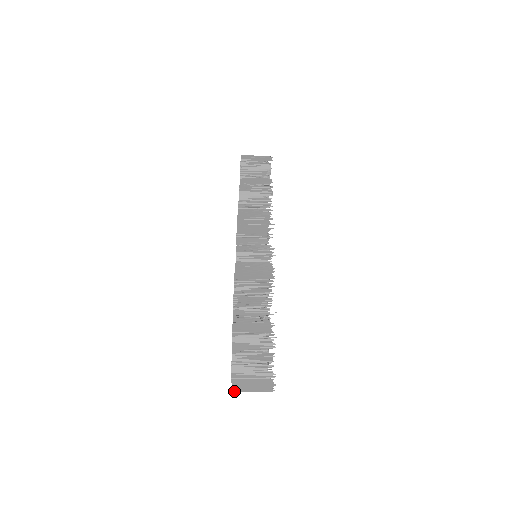
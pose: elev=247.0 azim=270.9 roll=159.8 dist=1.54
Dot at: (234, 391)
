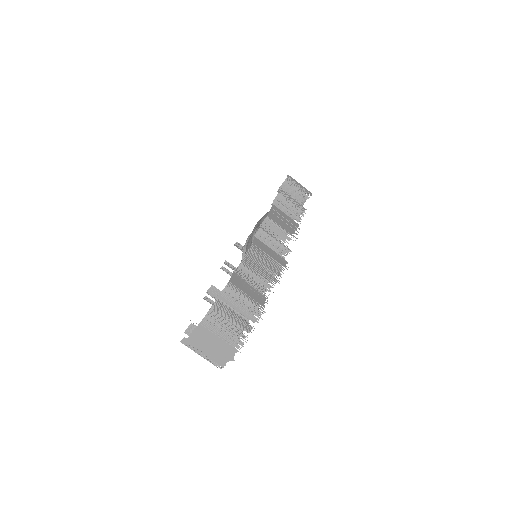
Dot at: (187, 342)
